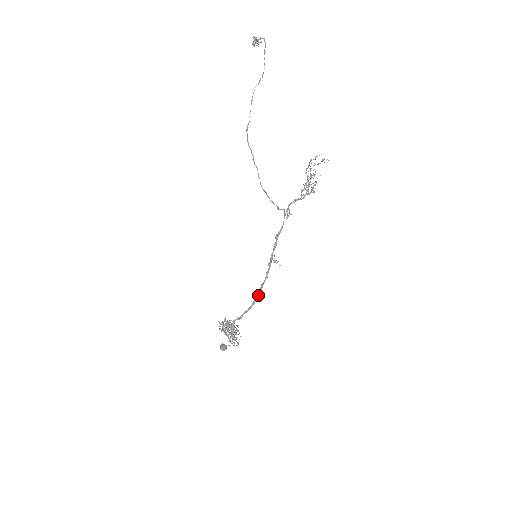
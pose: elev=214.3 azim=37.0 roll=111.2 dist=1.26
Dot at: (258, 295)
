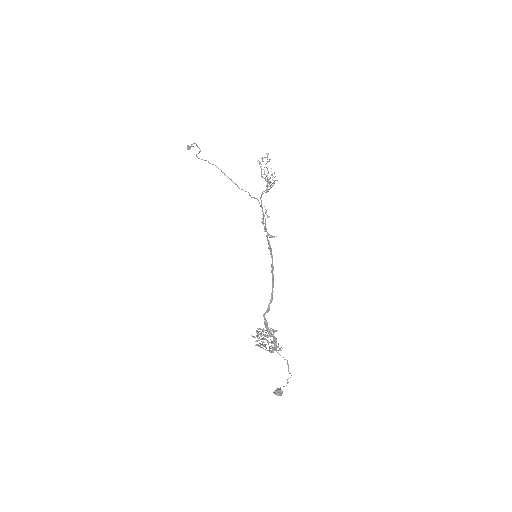
Dot at: (273, 274)
